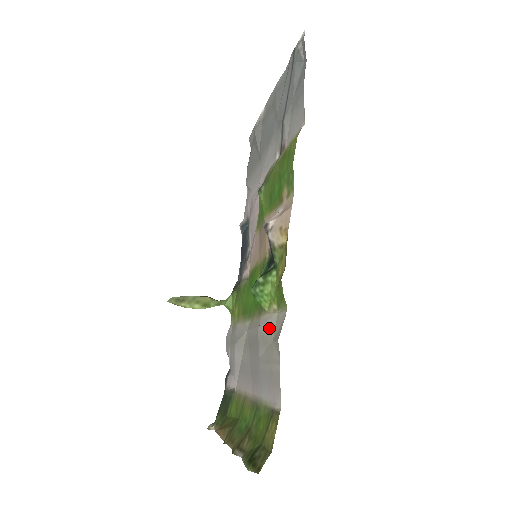
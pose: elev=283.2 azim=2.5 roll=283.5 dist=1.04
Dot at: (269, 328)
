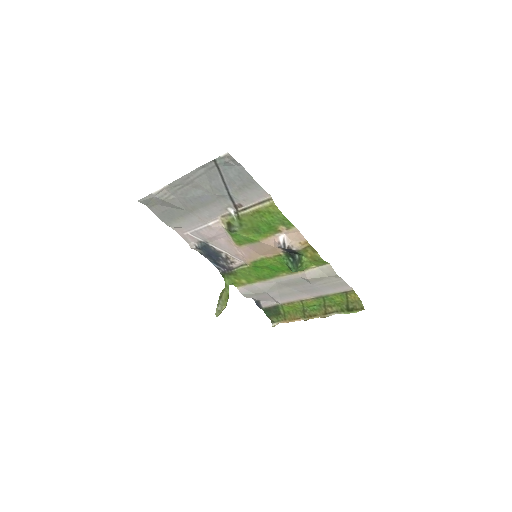
Dot at: (318, 275)
